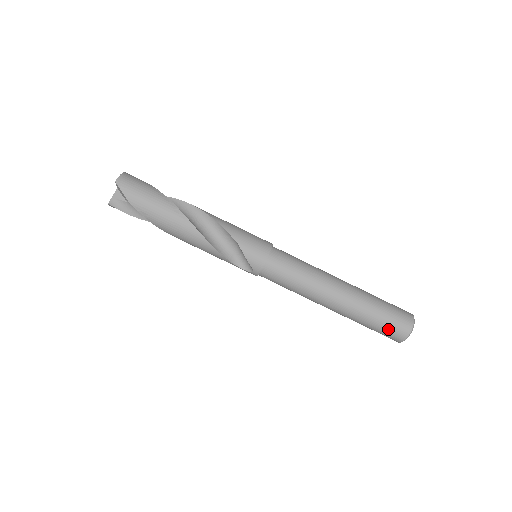
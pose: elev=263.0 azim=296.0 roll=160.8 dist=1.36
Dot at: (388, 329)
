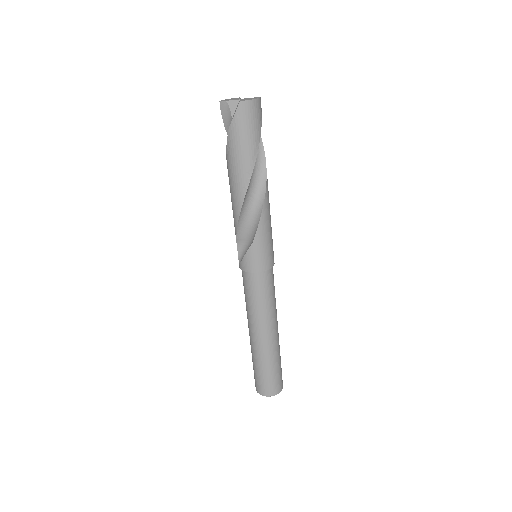
Dot at: (258, 380)
